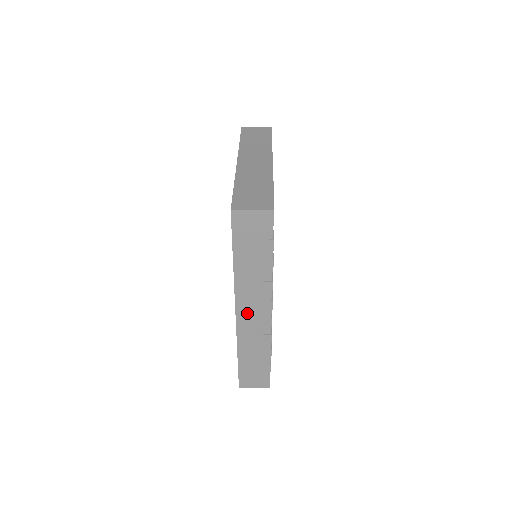
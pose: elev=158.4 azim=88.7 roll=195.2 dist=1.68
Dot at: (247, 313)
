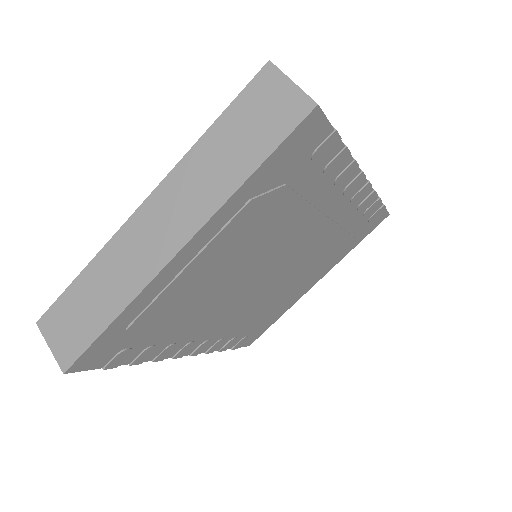
Dot at: occluded
